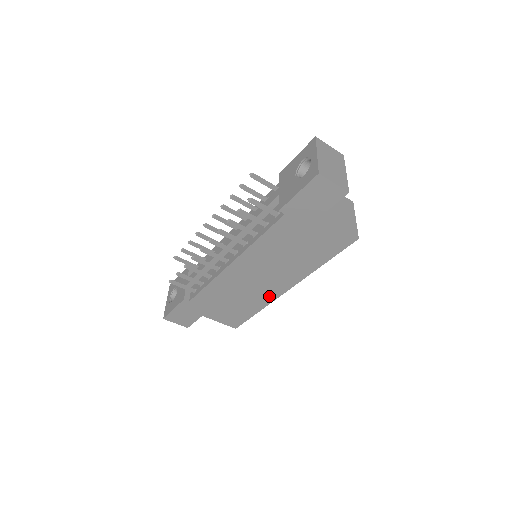
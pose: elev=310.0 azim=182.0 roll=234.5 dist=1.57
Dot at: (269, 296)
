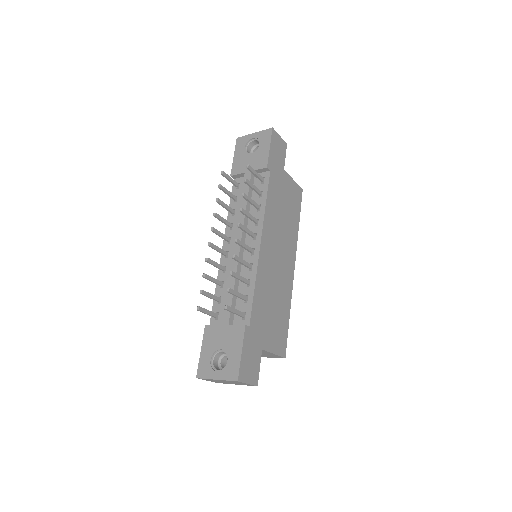
Dot at: (288, 284)
